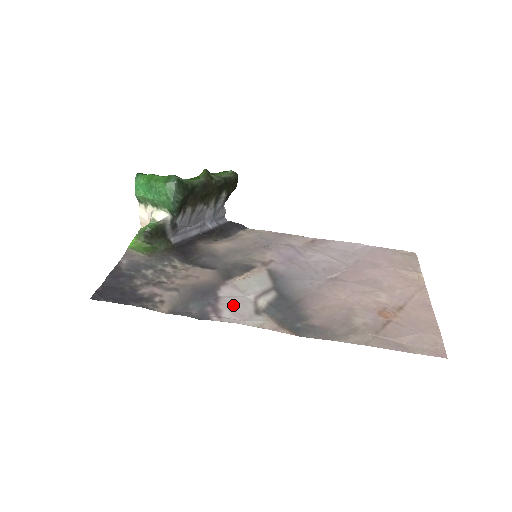
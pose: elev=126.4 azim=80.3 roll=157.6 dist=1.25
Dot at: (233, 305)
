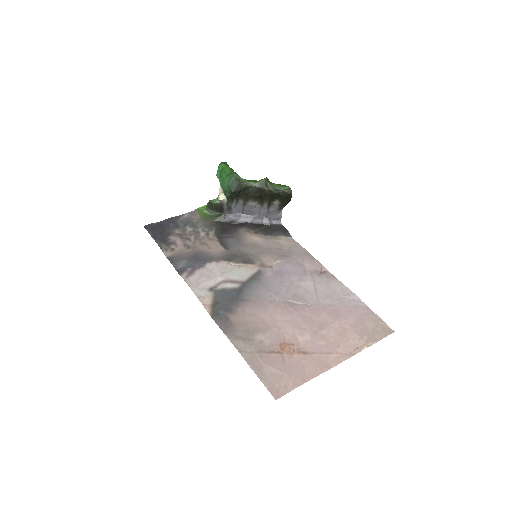
Dot at: (203, 276)
